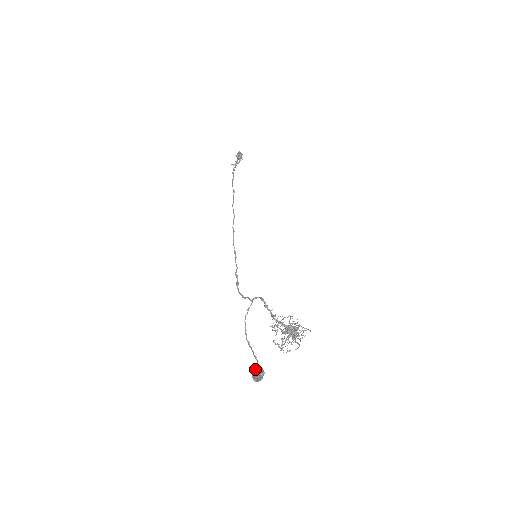
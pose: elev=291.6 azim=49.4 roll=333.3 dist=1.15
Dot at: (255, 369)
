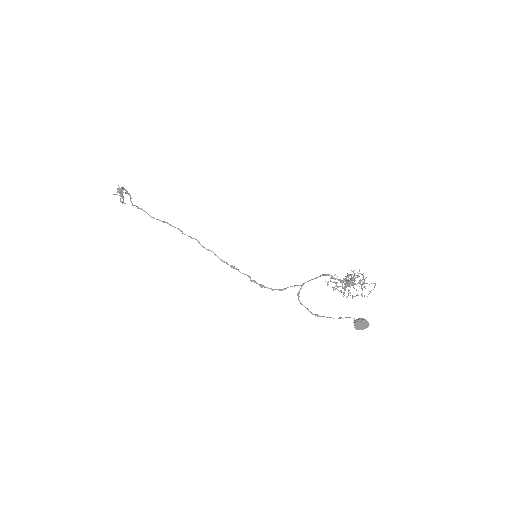
Dot at: (361, 322)
